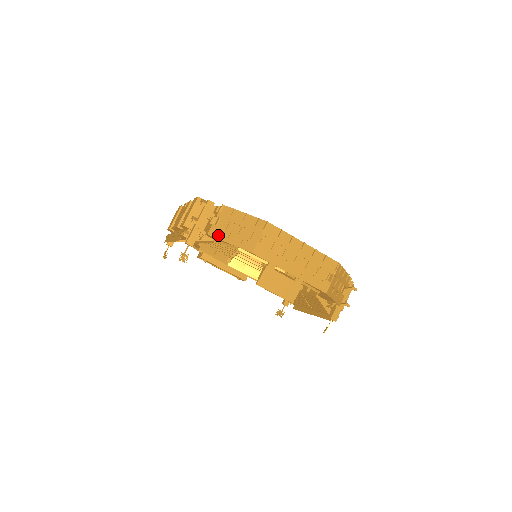
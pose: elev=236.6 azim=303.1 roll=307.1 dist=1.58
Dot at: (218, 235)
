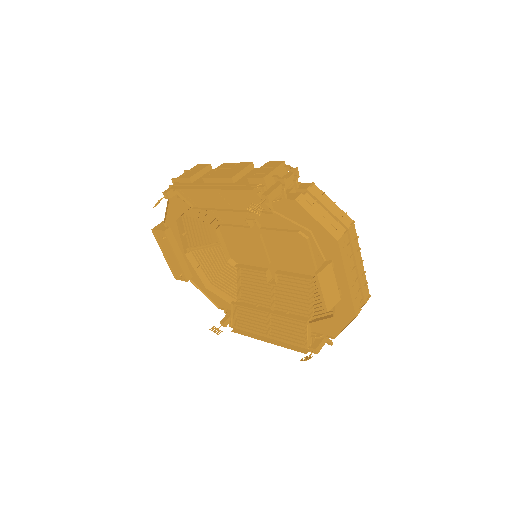
Dot at: (306, 206)
